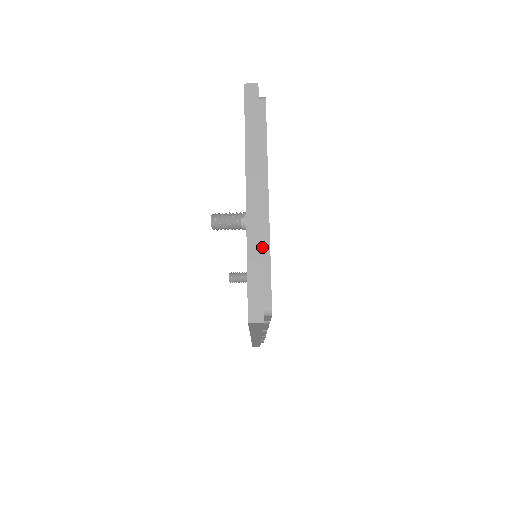
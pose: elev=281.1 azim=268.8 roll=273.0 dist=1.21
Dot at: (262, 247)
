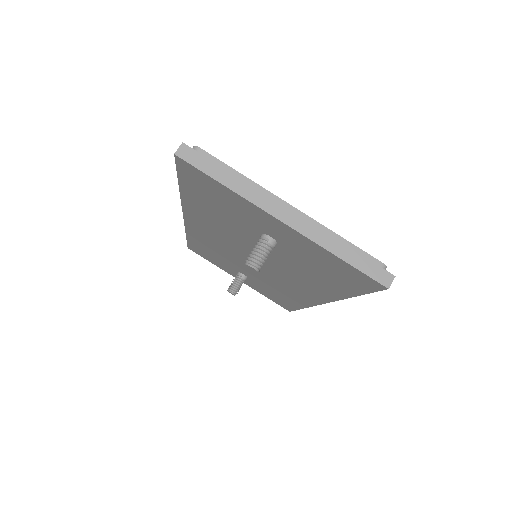
Dot at: (335, 238)
